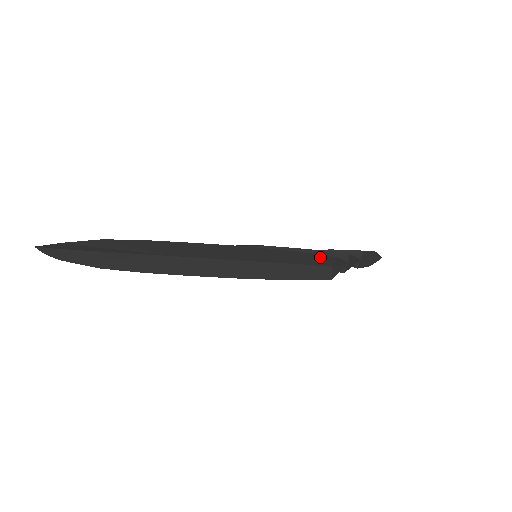
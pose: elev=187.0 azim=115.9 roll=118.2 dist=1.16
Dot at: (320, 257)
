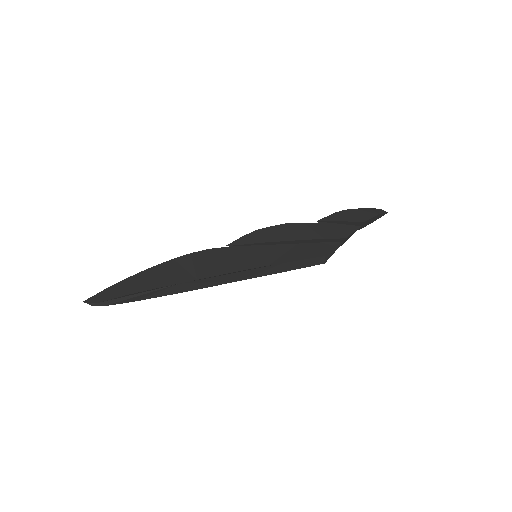
Dot at: occluded
